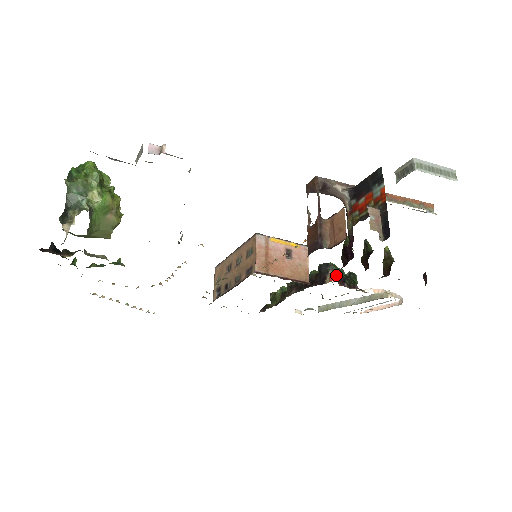
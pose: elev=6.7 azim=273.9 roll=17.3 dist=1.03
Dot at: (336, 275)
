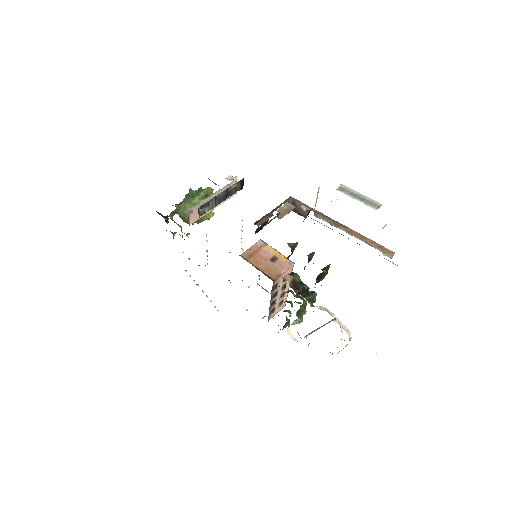
Dot at: (290, 278)
